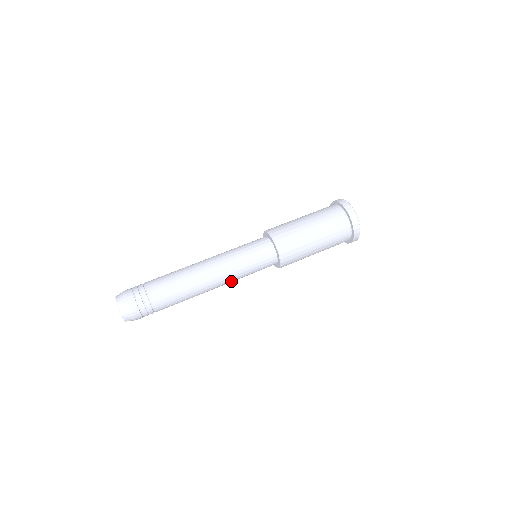
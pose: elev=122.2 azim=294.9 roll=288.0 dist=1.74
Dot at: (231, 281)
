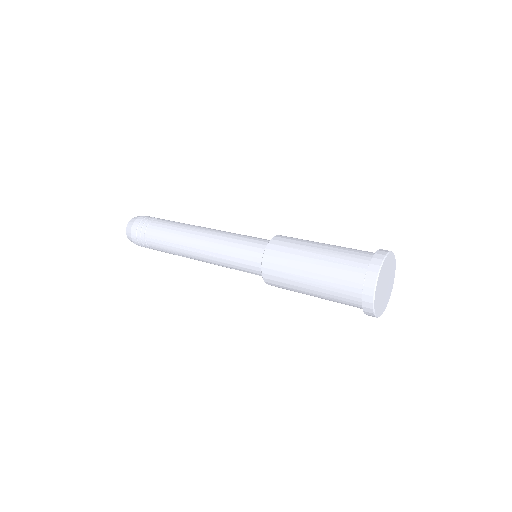
Dot at: (214, 244)
